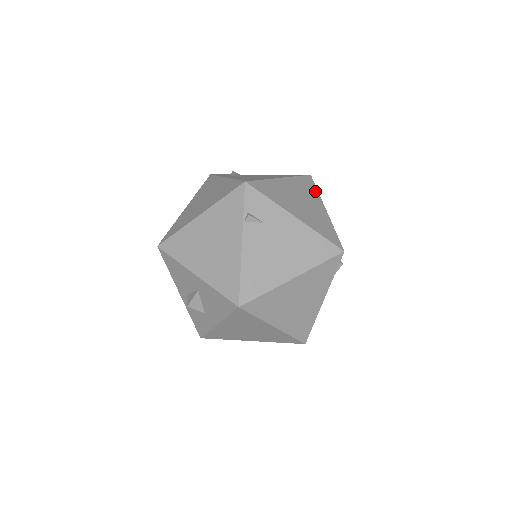
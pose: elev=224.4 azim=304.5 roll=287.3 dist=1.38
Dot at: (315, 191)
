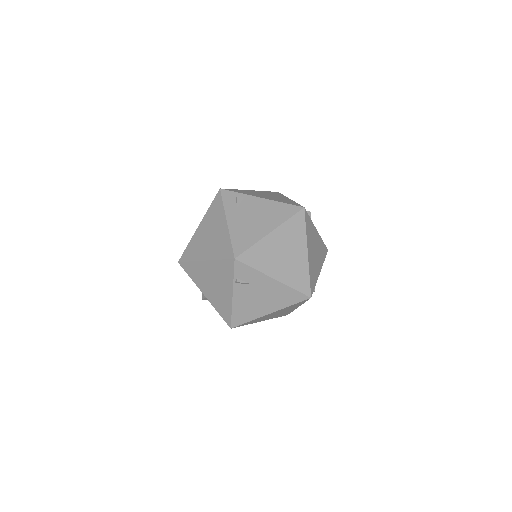
Dot at: (303, 231)
